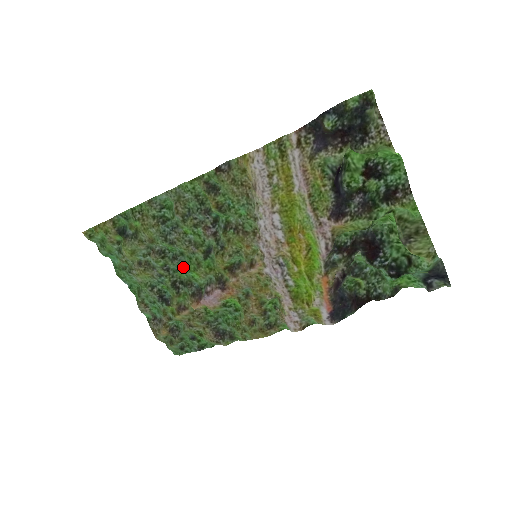
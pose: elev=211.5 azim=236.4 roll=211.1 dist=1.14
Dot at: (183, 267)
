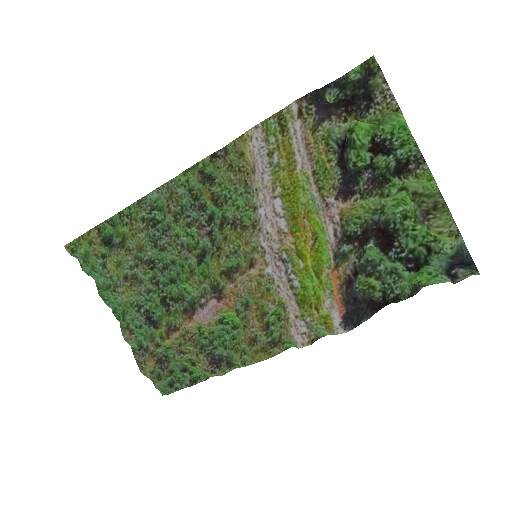
Dot at: (174, 279)
